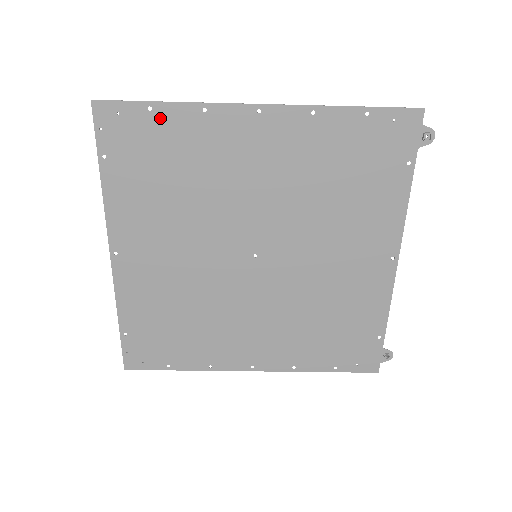
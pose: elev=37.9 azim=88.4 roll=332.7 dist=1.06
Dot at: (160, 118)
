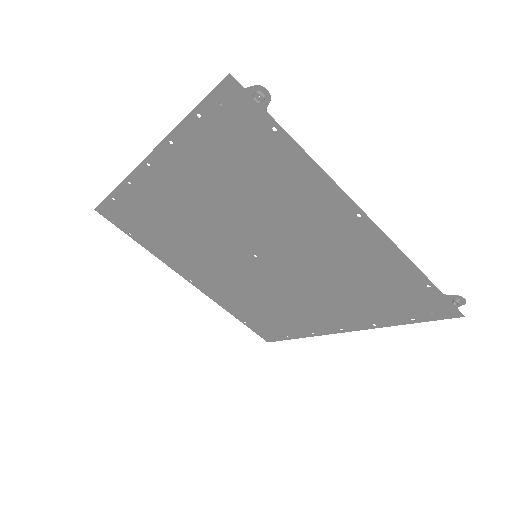
Dot at: (122, 201)
